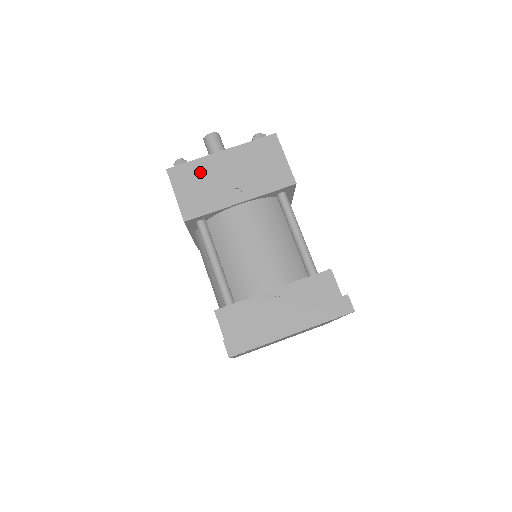
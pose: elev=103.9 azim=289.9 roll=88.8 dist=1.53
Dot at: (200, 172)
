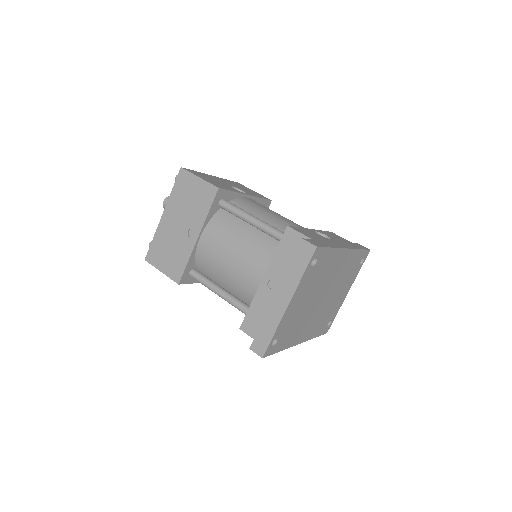
Dot at: (162, 242)
